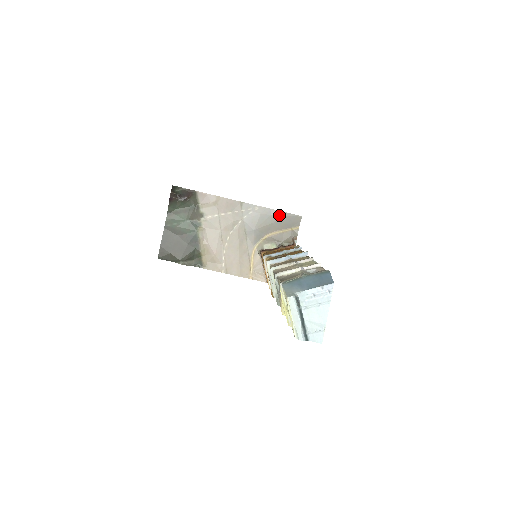
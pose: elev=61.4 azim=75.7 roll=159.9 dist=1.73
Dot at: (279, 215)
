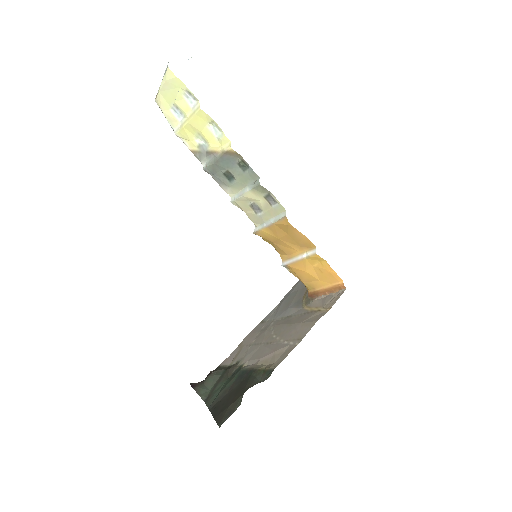
Dot at: (297, 285)
